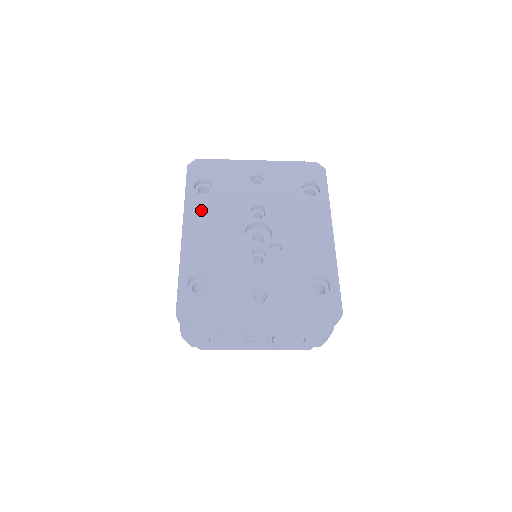
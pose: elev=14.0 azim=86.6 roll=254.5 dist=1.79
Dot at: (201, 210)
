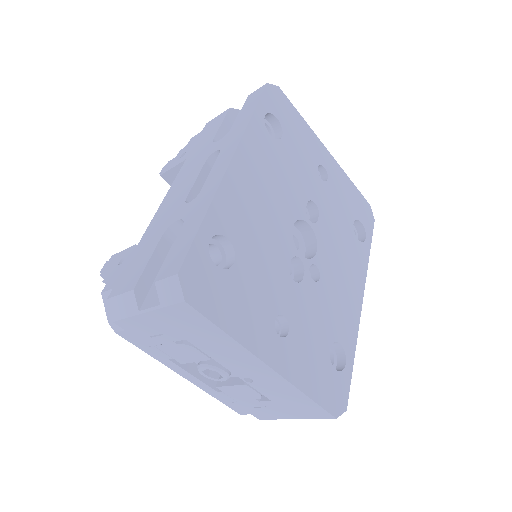
Dot at: (262, 153)
